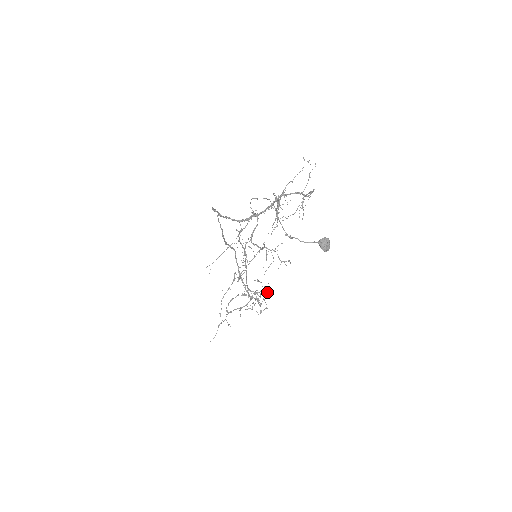
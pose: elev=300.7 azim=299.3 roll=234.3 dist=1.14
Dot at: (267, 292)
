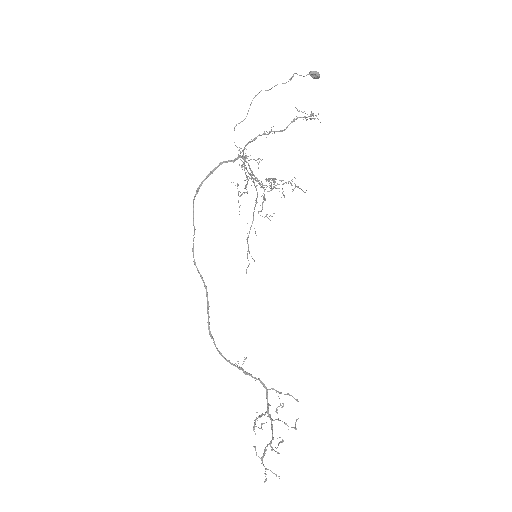
Dot at: occluded
